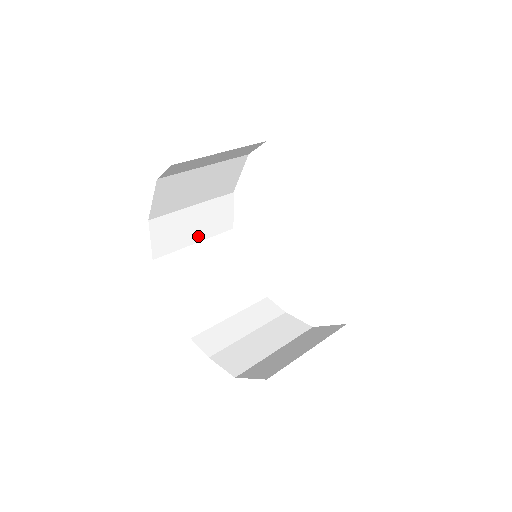
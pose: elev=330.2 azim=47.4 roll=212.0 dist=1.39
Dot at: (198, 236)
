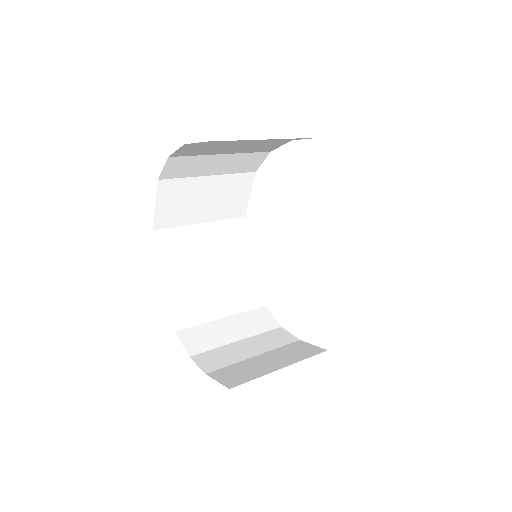
Dot at: (207, 258)
